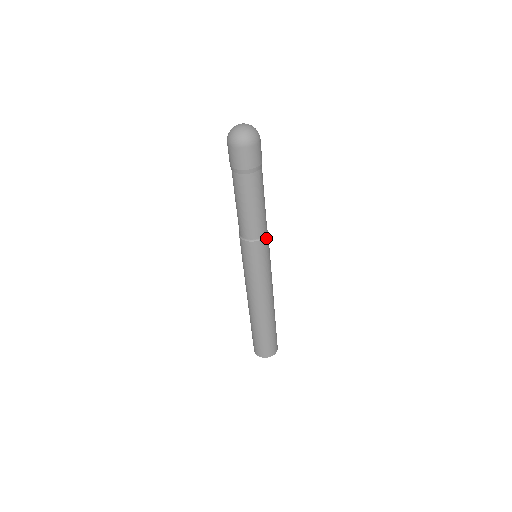
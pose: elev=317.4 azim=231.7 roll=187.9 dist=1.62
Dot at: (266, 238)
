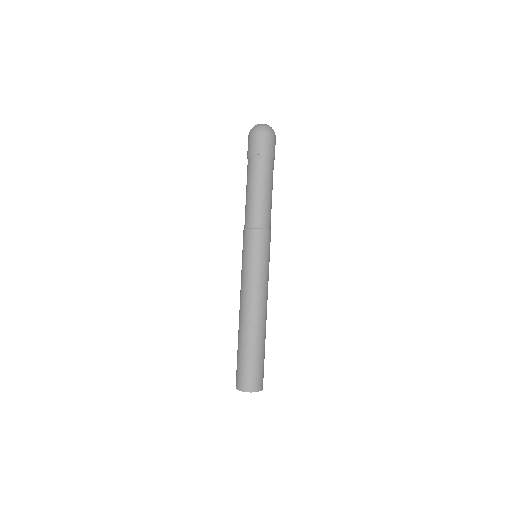
Dot at: (267, 231)
